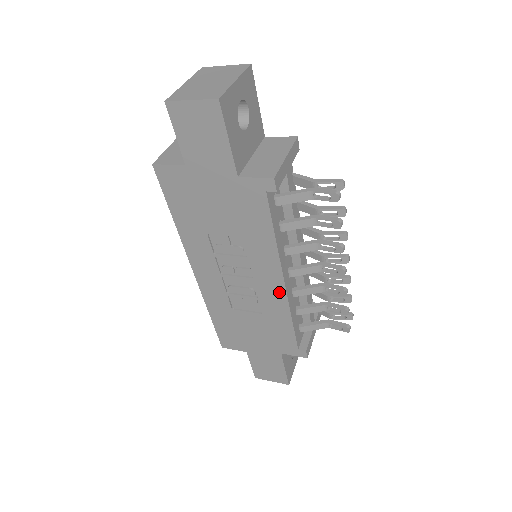
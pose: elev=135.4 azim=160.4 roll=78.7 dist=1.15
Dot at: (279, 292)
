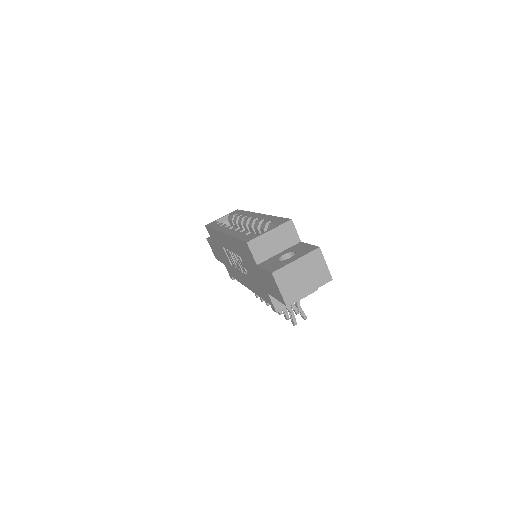
Dot at: (244, 283)
